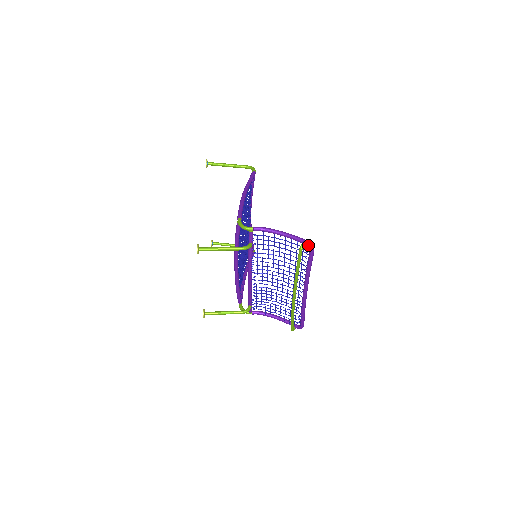
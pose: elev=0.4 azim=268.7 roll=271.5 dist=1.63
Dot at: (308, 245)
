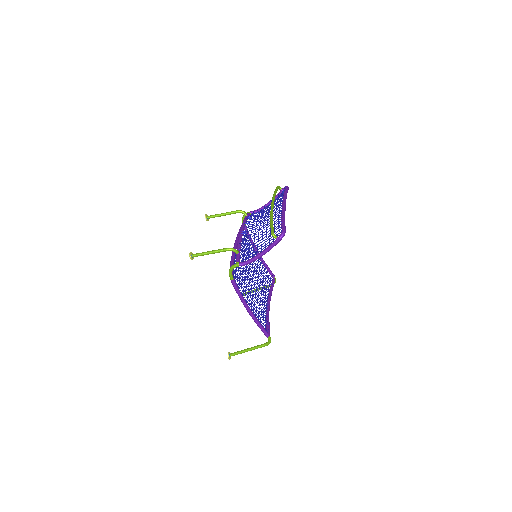
Dot at: occluded
